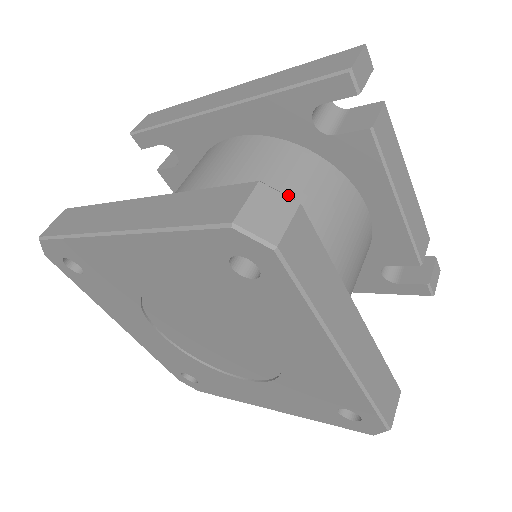
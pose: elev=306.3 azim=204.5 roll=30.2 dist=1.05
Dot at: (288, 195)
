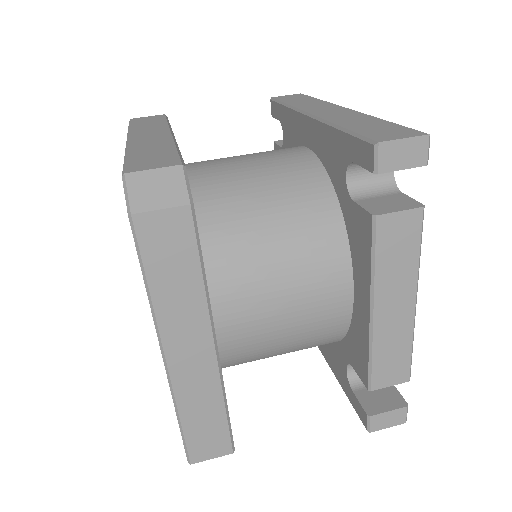
Dot at: (271, 216)
